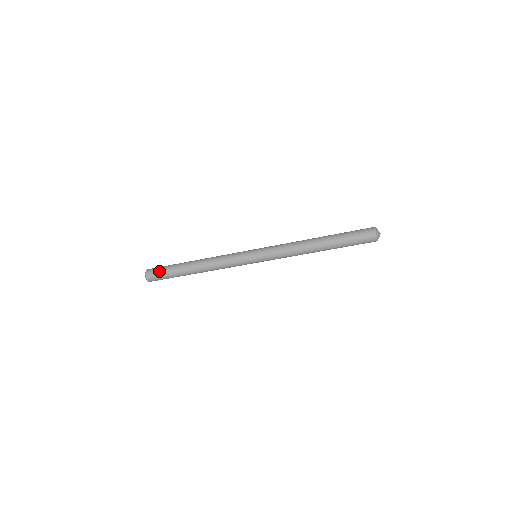
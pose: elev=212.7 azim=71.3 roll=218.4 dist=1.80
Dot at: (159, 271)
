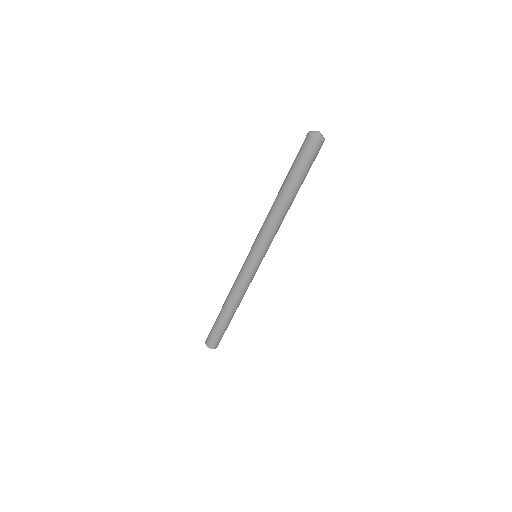
Dot at: (210, 334)
